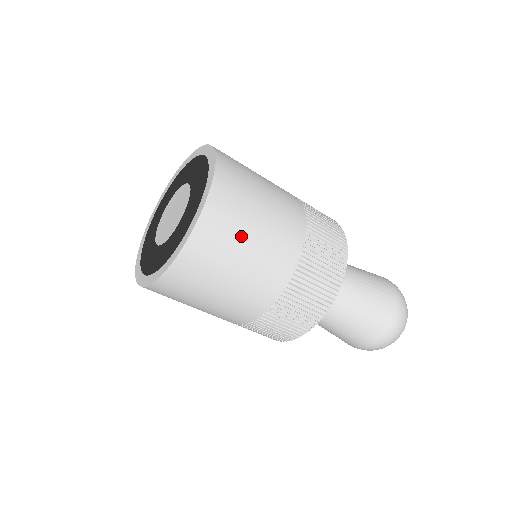
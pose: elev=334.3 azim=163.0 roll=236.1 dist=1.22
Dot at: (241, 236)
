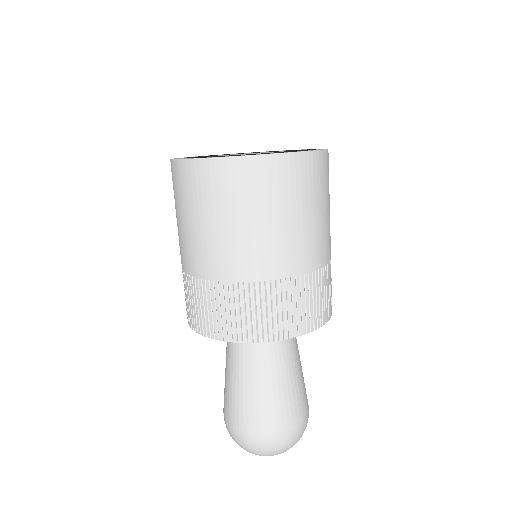
Dot at: occluded
